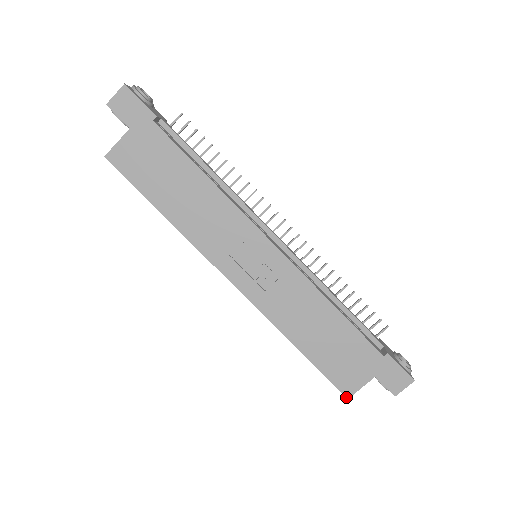
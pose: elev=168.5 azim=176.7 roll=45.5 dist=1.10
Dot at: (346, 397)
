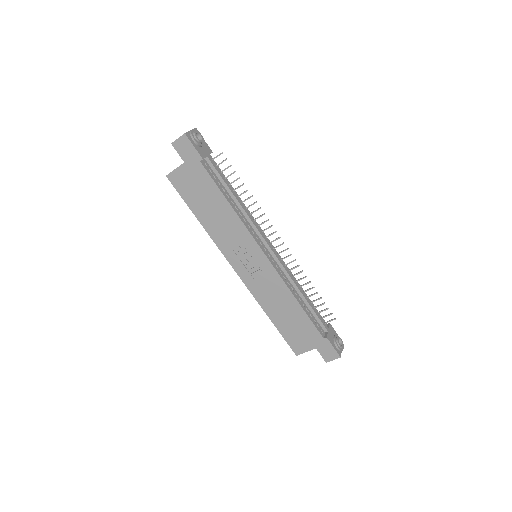
Dot at: (295, 354)
